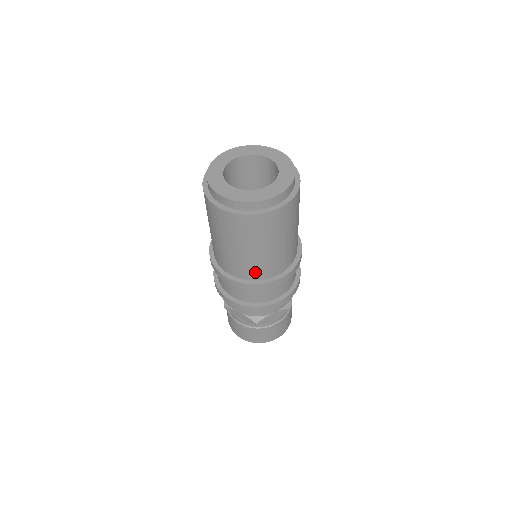
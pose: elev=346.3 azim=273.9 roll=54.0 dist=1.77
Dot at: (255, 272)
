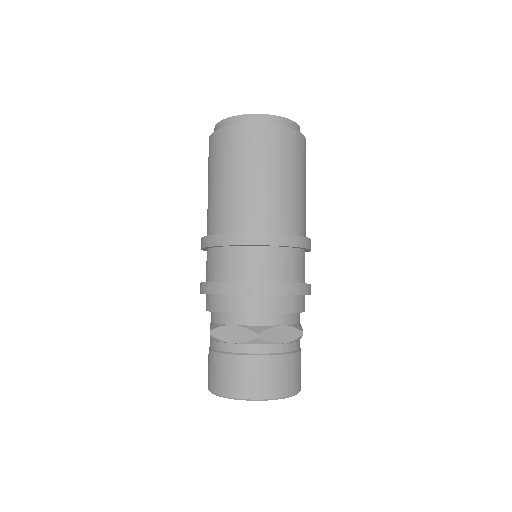
Dot at: (262, 218)
